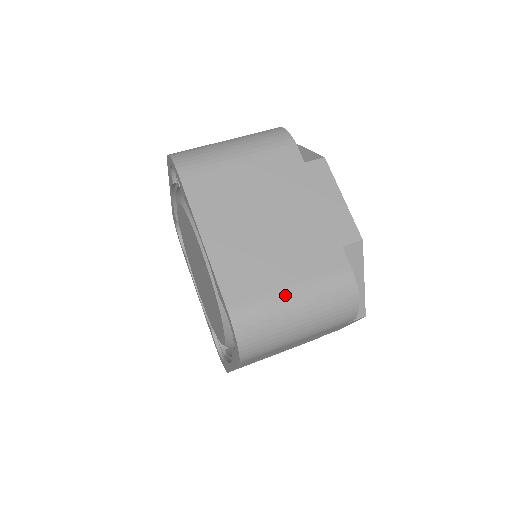
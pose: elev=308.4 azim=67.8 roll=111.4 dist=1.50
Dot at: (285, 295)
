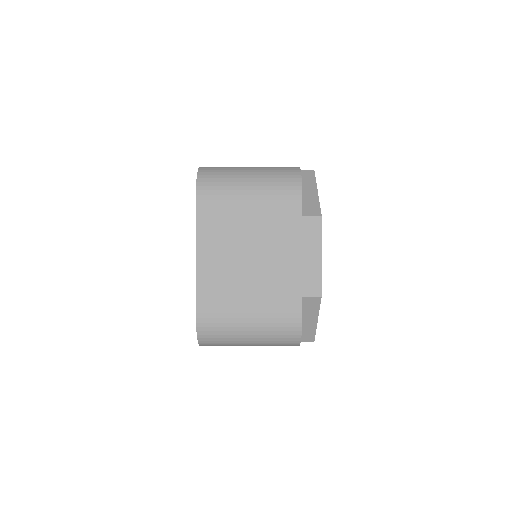
Dot at: (242, 319)
